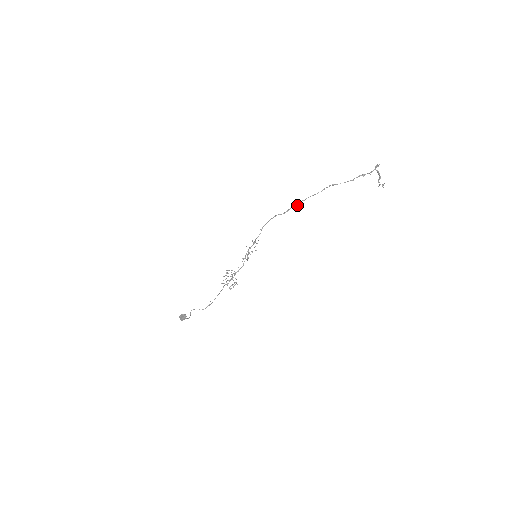
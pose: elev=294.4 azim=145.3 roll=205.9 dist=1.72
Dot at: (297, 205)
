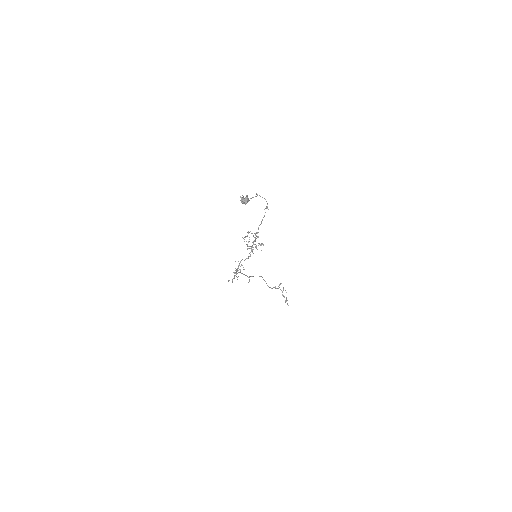
Dot at: (249, 277)
